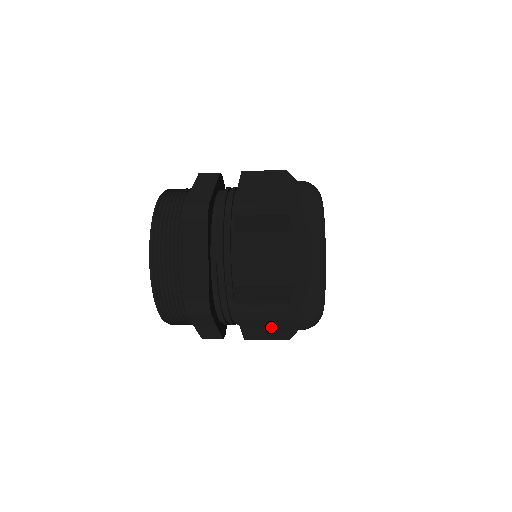
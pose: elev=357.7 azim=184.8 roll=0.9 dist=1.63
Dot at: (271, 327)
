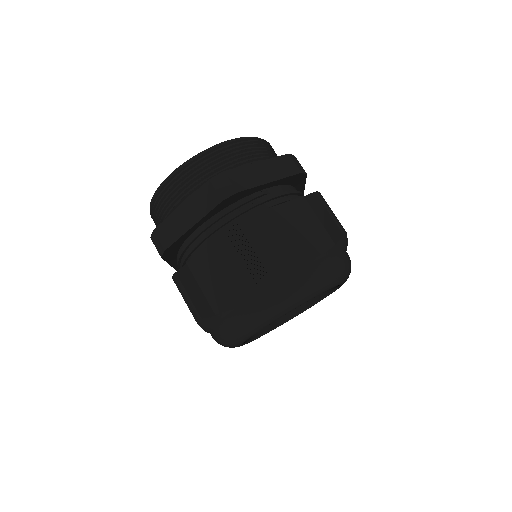
Dot at: (224, 277)
